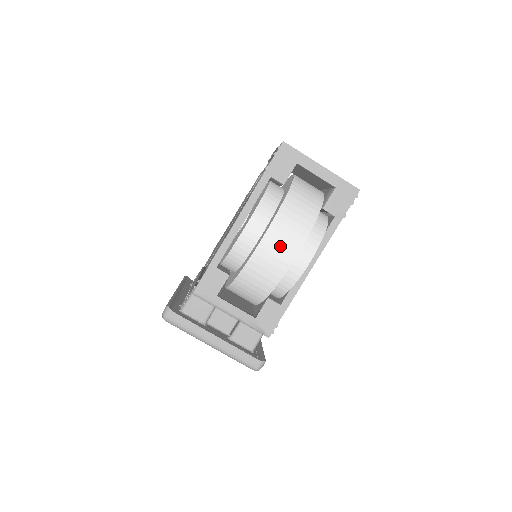
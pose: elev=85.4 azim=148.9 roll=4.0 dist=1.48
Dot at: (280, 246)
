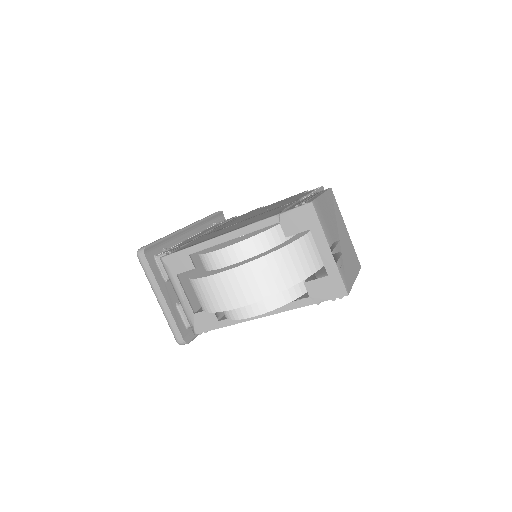
Dot at: (229, 290)
